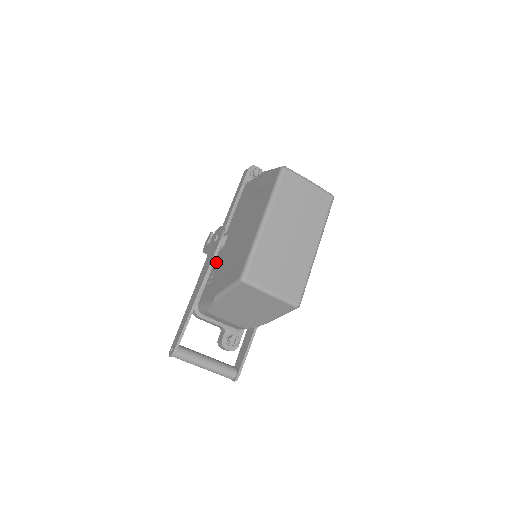
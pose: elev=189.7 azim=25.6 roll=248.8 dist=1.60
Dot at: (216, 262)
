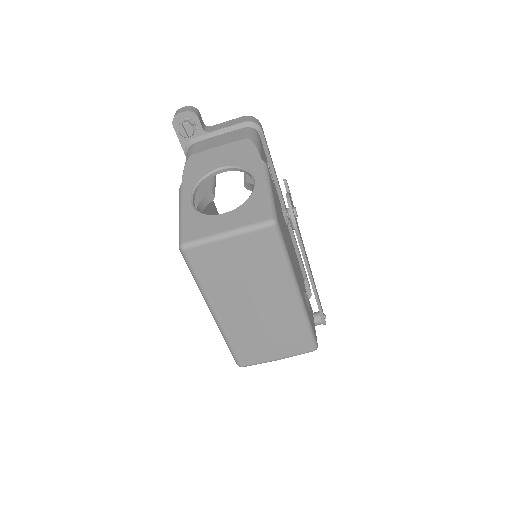
Dot at: occluded
